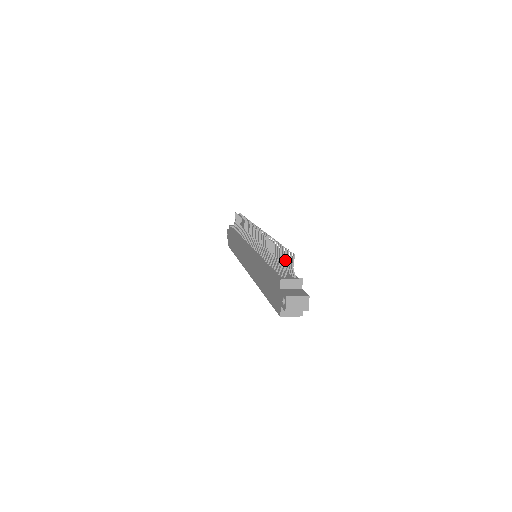
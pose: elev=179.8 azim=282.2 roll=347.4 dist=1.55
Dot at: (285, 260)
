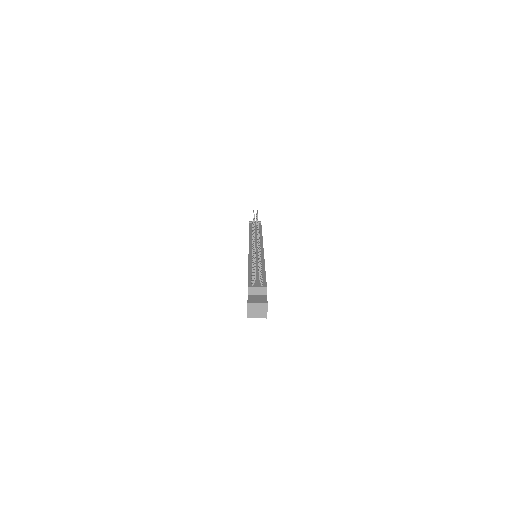
Dot at: occluded
